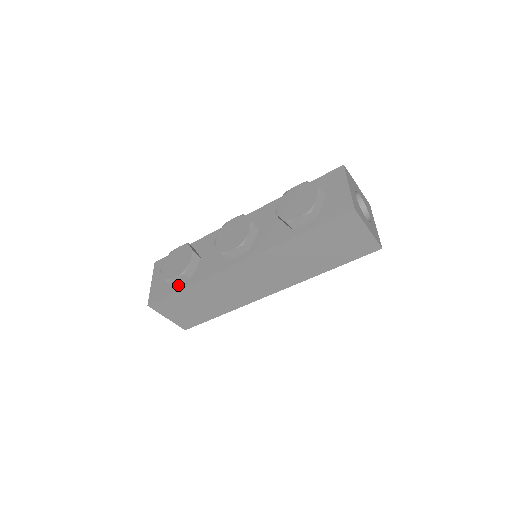
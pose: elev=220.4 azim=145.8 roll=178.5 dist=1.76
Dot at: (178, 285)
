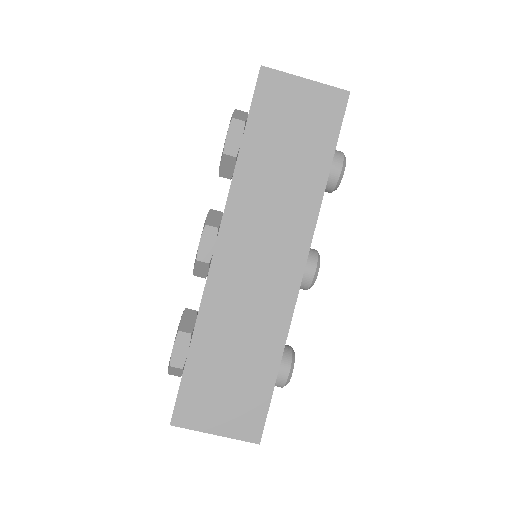
Dot at: (186, 358)
